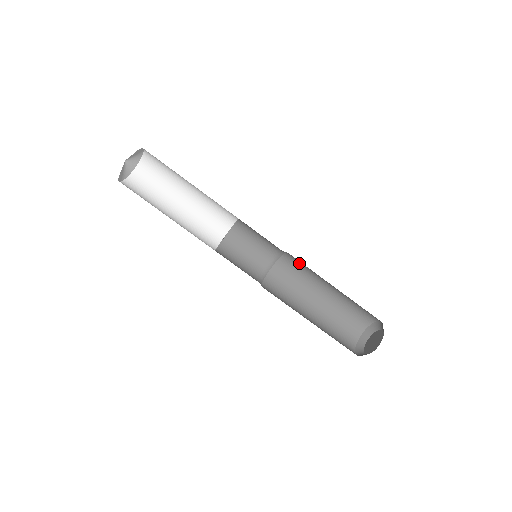
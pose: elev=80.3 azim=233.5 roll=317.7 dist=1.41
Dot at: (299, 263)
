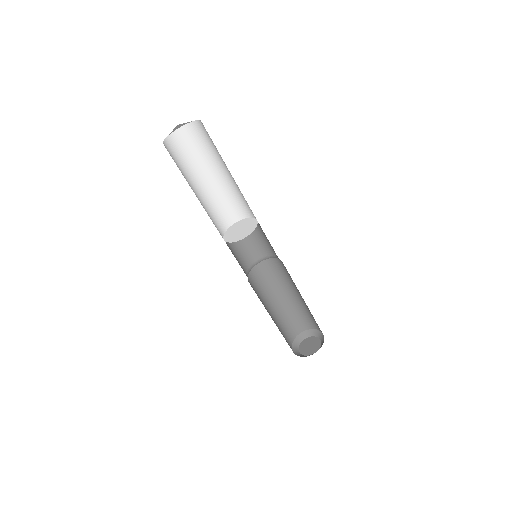
Dot at: occluded
